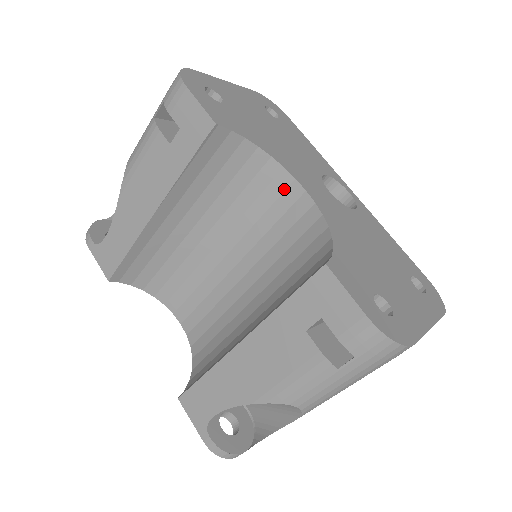
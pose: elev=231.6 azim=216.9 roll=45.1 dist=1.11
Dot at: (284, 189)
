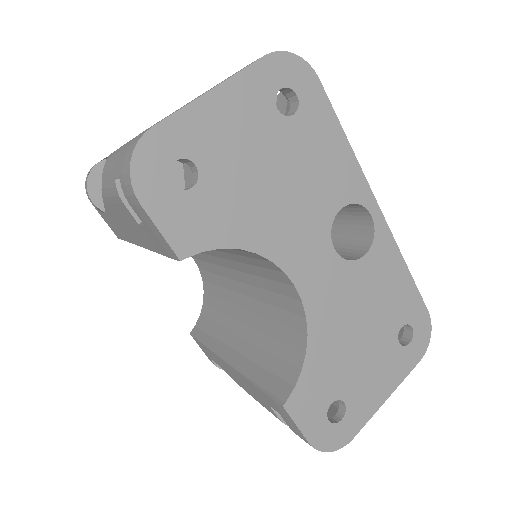
Dot at: (273, 269)
